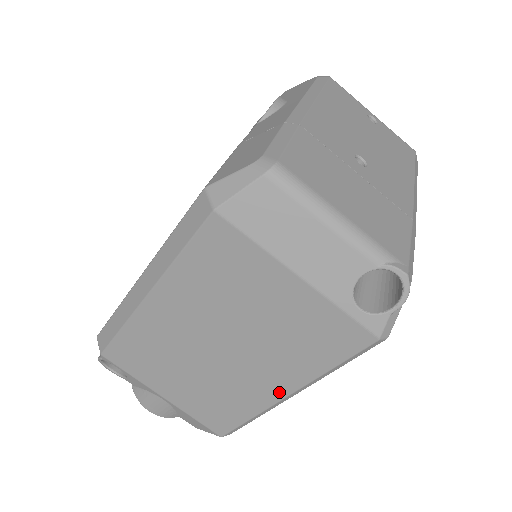
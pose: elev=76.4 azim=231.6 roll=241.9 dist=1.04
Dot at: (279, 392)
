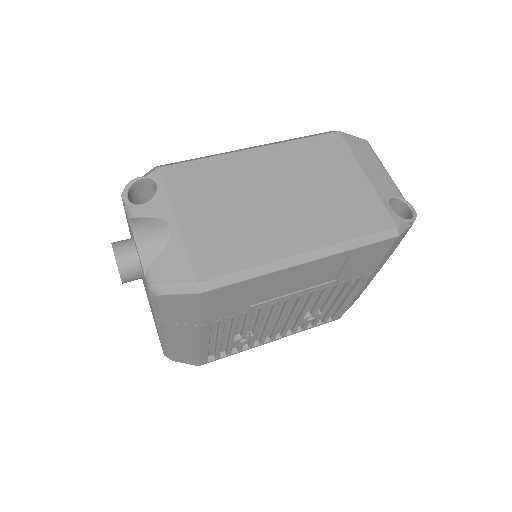
Dot at: (302, 247)
